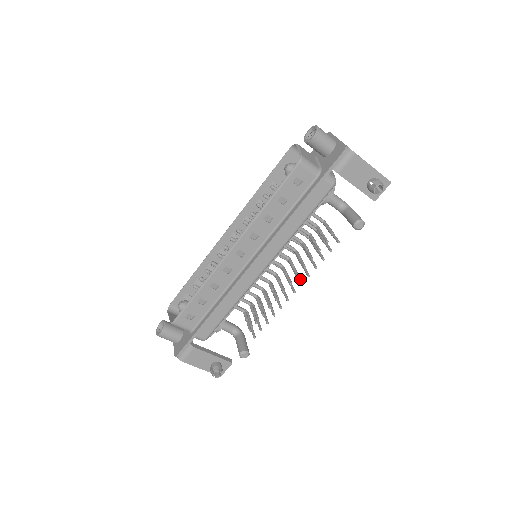
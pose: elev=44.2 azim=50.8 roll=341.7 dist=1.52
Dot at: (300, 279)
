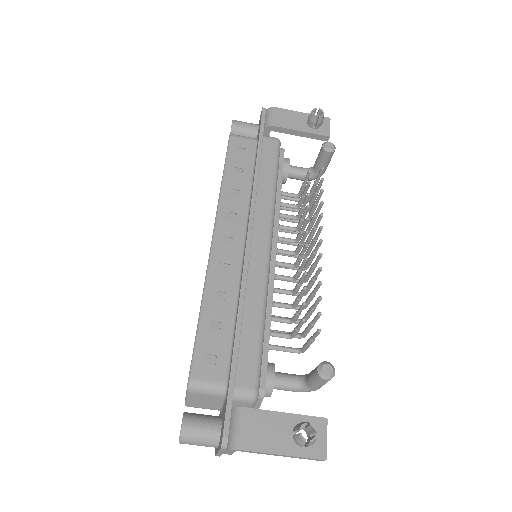
Dot at: (318, 231)
